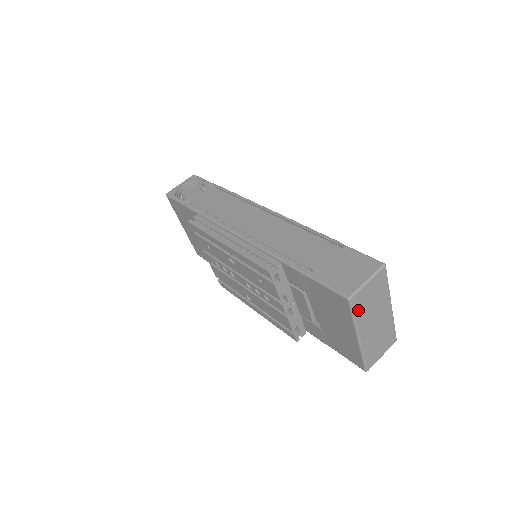
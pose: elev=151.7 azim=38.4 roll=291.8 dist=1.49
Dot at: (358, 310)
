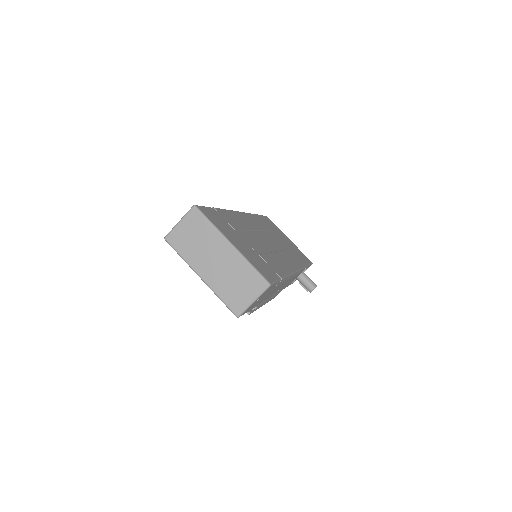
Dot at: (181, 248)
